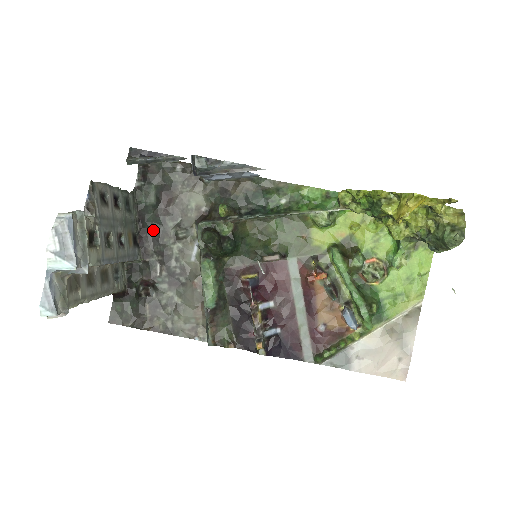
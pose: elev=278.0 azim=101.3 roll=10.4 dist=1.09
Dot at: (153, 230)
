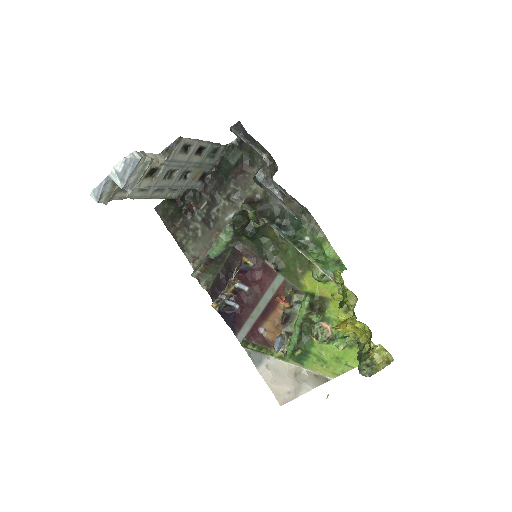
Dot at: (220, 179)
